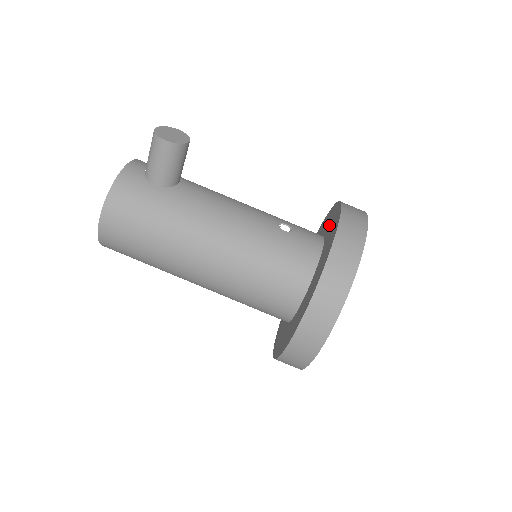
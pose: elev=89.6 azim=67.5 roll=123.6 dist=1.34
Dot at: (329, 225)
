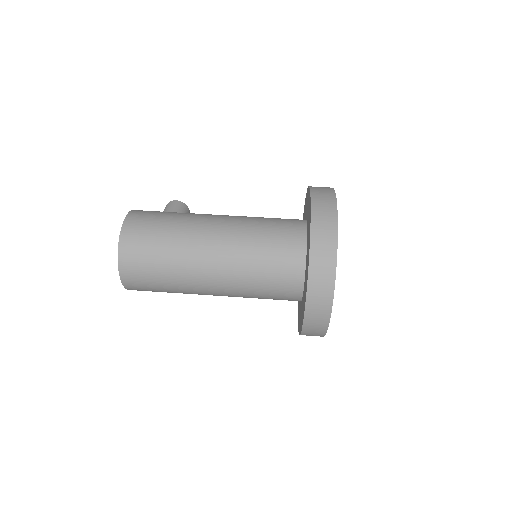
Dot at: occluded
